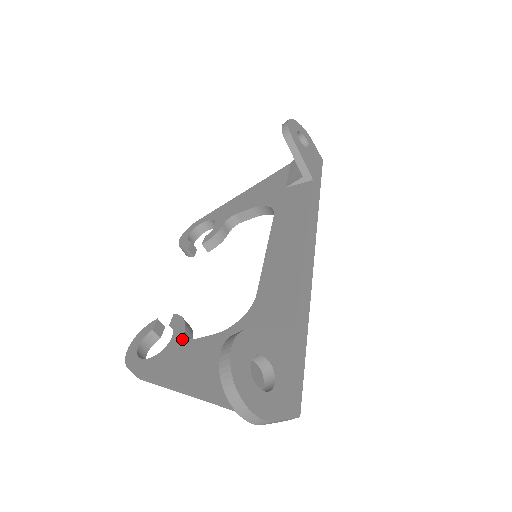
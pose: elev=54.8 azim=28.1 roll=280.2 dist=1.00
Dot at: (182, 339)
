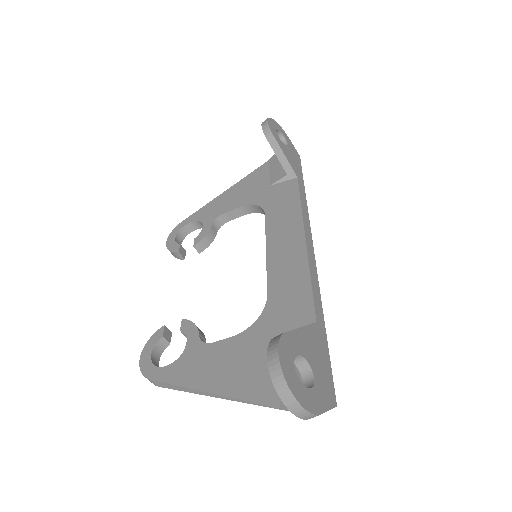
Dot at: (199, 344)
